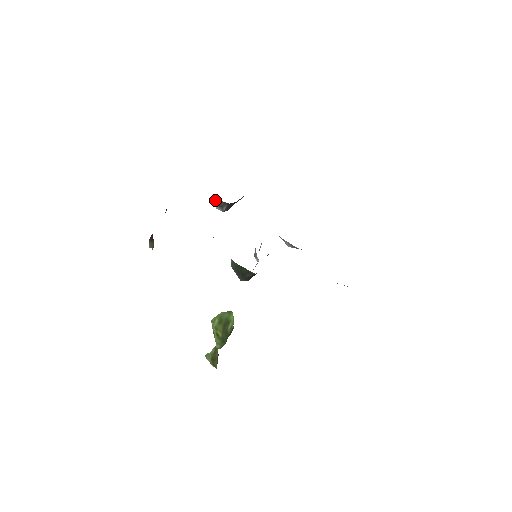
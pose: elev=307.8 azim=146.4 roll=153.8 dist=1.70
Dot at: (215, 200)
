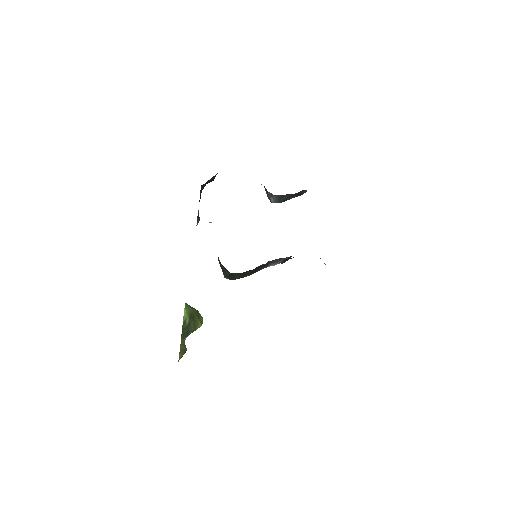
Dot at: (265, 188)
